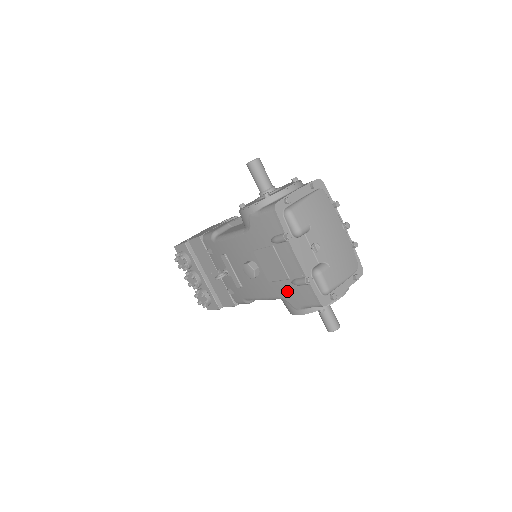
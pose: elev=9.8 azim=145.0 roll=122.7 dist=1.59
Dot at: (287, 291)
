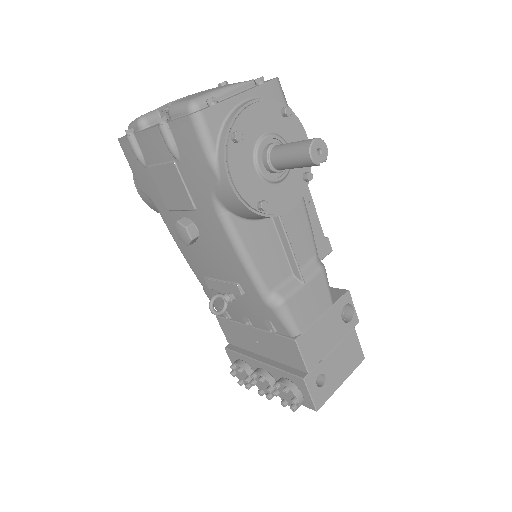
Dot at: (195, 180)
